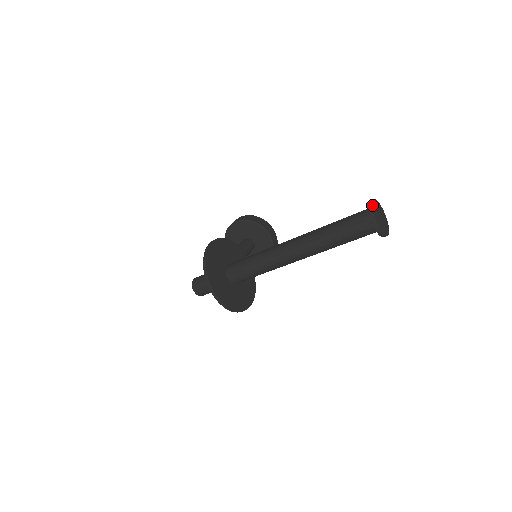
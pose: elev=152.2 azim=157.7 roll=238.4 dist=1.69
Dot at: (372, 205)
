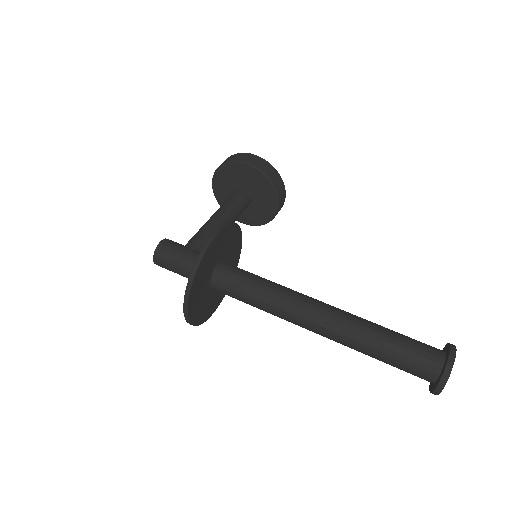
Dot at: occluded
